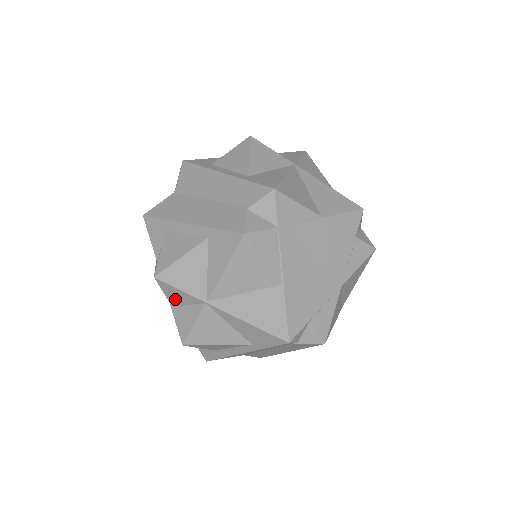
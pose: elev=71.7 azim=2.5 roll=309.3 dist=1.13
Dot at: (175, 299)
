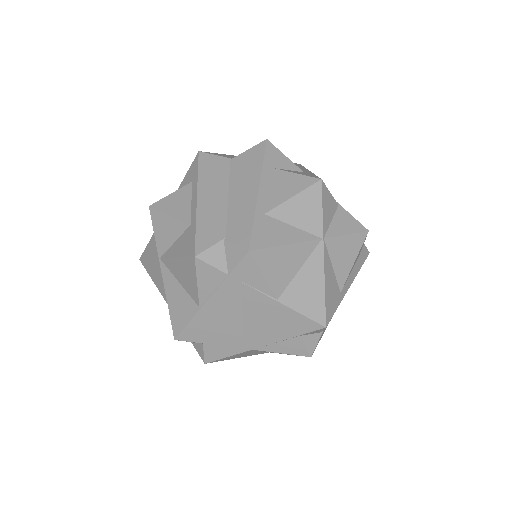
Dot at: occluded
